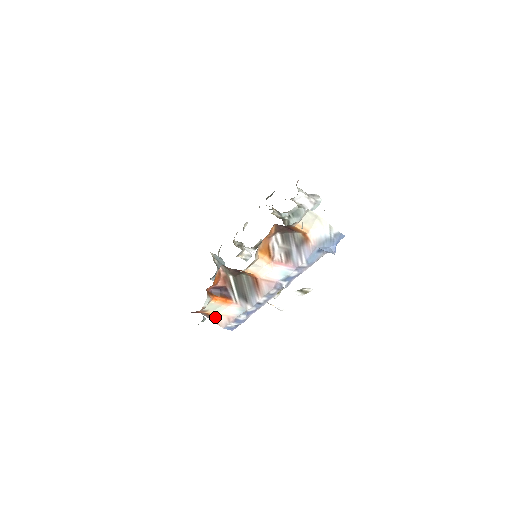
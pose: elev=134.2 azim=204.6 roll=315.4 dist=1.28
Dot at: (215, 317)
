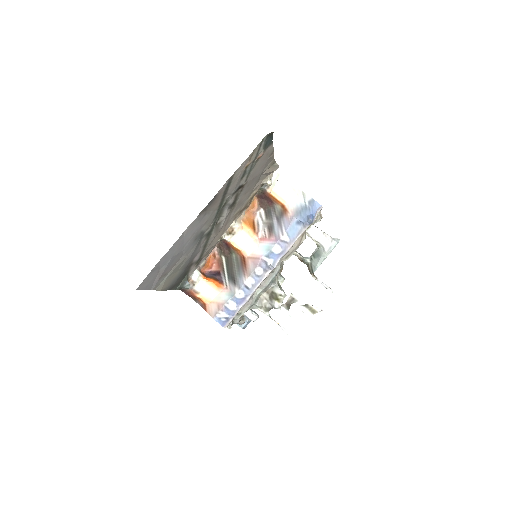
Dot at: (207, 306)
